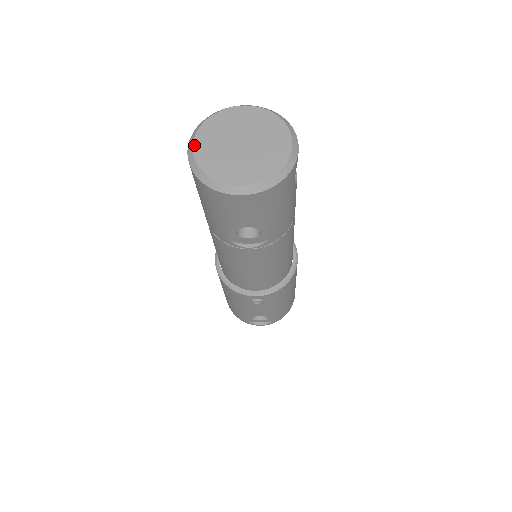
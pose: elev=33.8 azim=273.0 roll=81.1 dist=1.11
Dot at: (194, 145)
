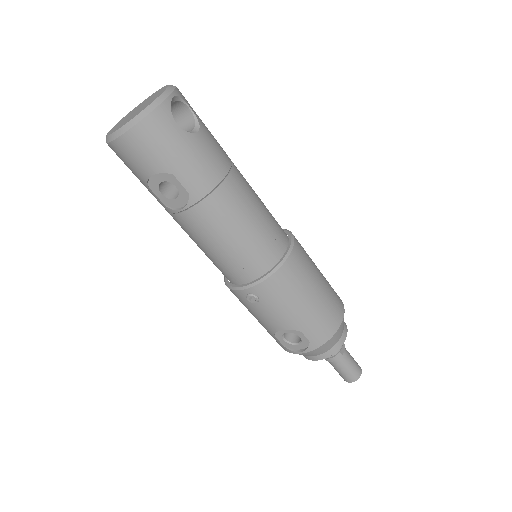
Dot at: (115, 125)
